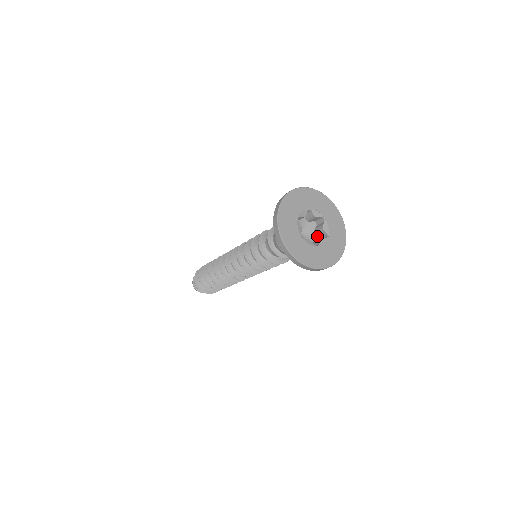
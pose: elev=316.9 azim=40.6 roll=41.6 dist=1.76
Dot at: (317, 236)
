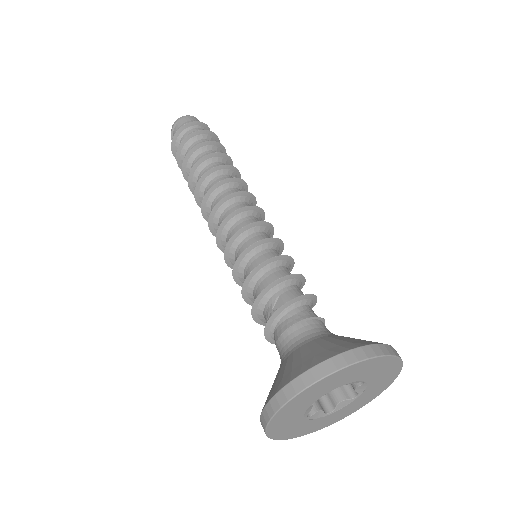
Dot at: occluded
